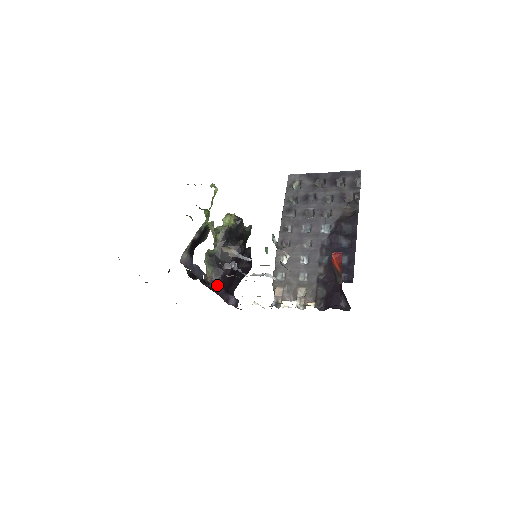
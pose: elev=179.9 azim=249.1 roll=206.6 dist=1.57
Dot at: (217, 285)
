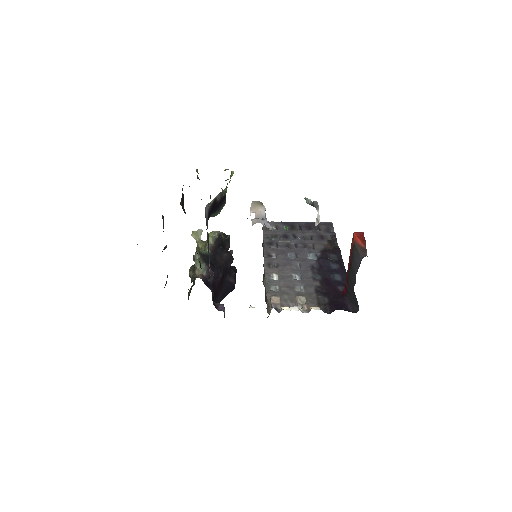
Dot at: (209, 284)
